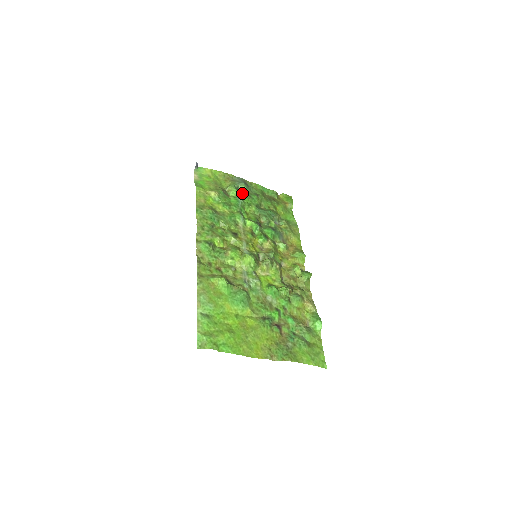
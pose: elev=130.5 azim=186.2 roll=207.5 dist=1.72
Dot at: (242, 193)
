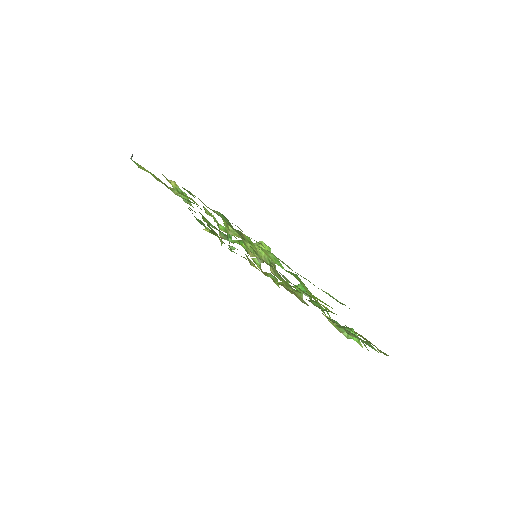
Dot at: (187, 203)
